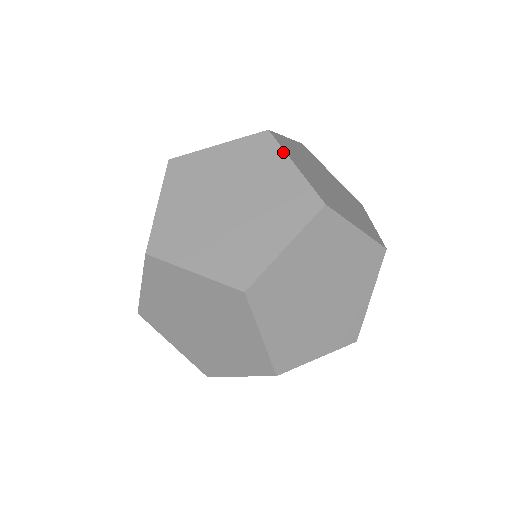
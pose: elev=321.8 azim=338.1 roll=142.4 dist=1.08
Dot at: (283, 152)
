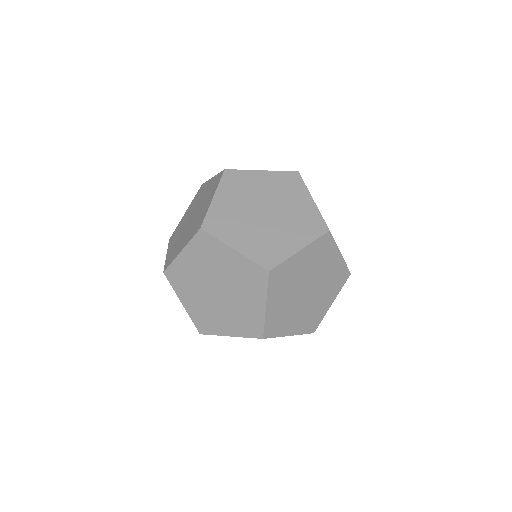
Dot at: (221, 243)
